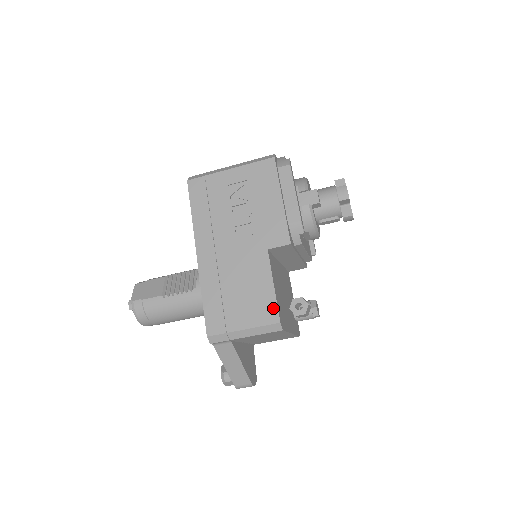
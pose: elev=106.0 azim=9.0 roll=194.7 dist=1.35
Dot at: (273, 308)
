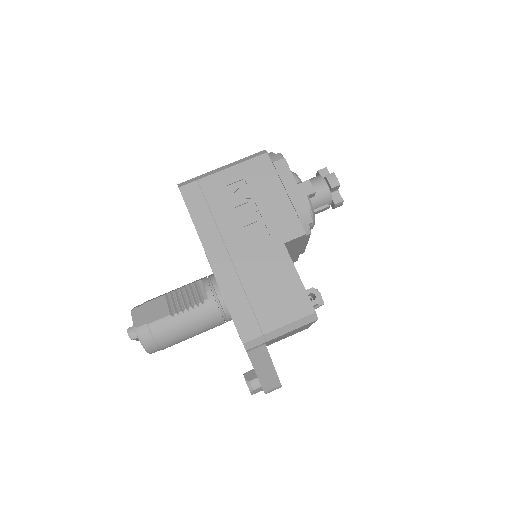
Dot at: (305, 299)
